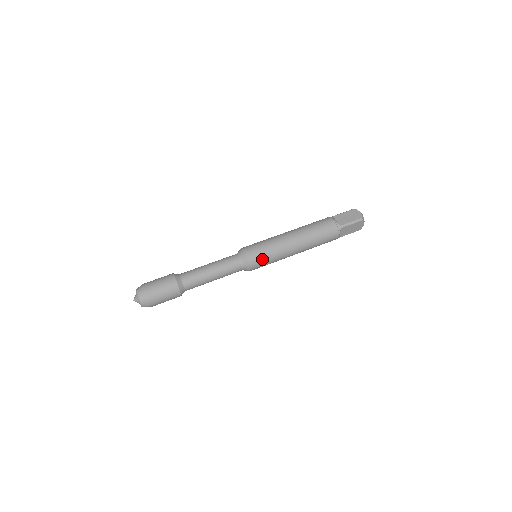
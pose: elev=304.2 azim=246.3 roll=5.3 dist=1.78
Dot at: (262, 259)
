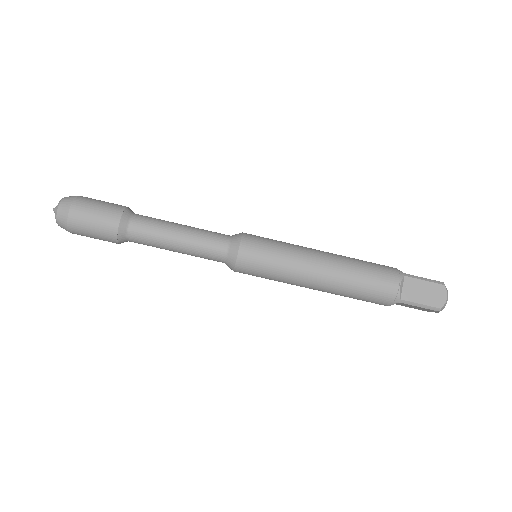
Dot at: (257, 272)
